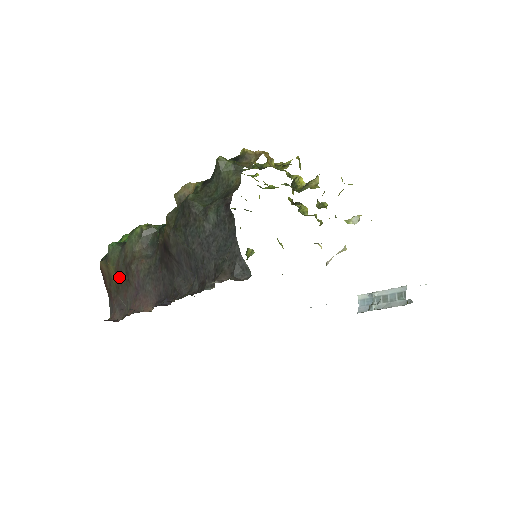
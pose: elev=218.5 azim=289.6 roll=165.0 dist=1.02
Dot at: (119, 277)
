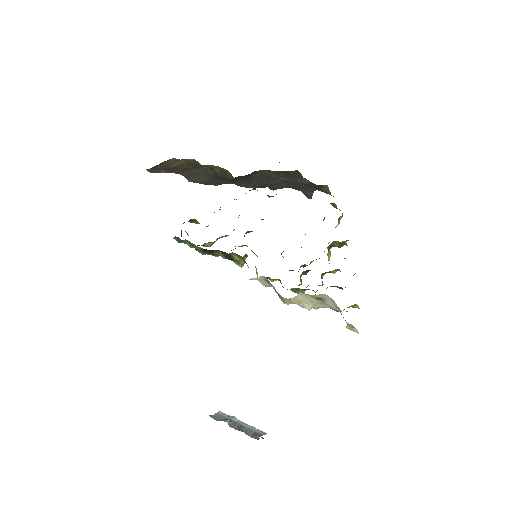
Dot at: (181, 166)
